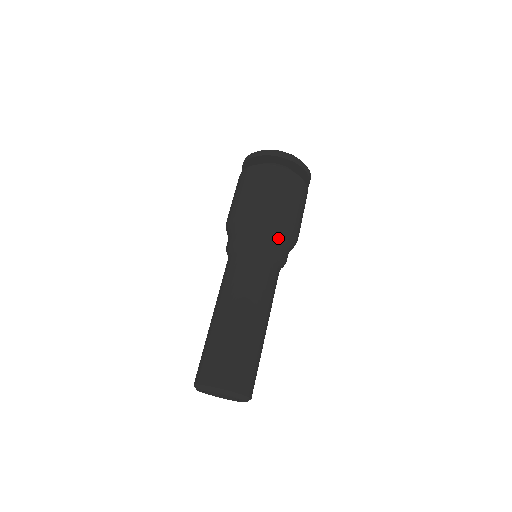
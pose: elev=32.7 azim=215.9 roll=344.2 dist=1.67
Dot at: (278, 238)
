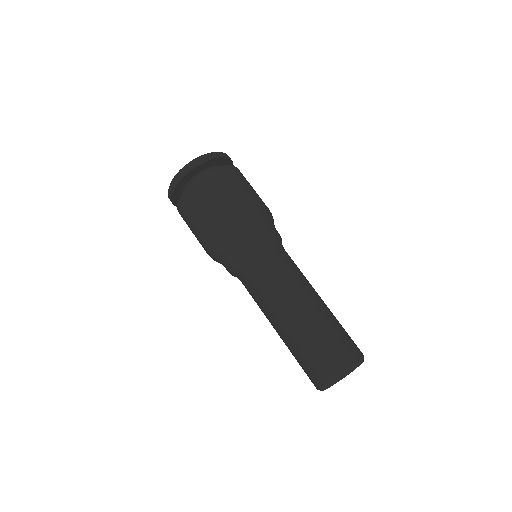
Dot at: (264, 227)
